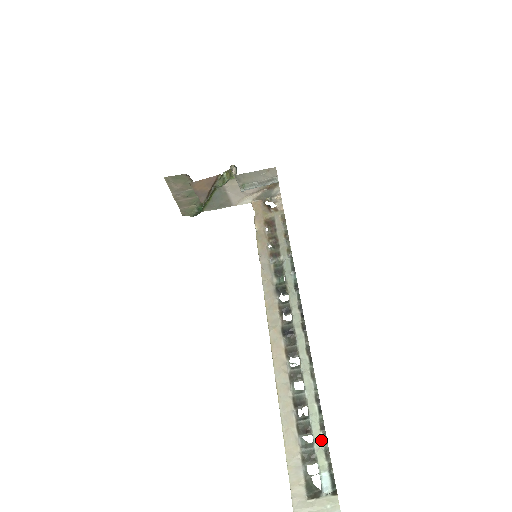
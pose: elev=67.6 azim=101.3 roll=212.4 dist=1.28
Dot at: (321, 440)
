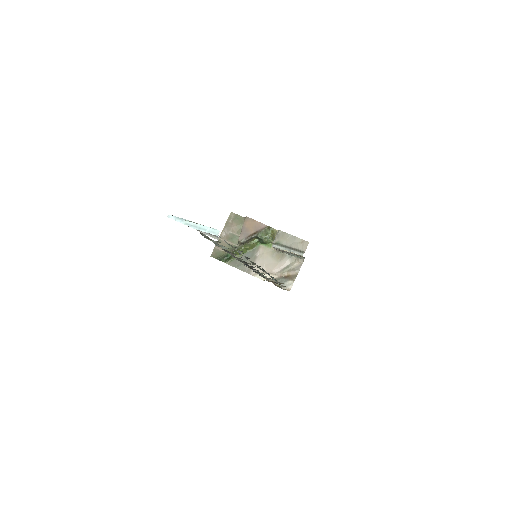
Dot at: occluded
